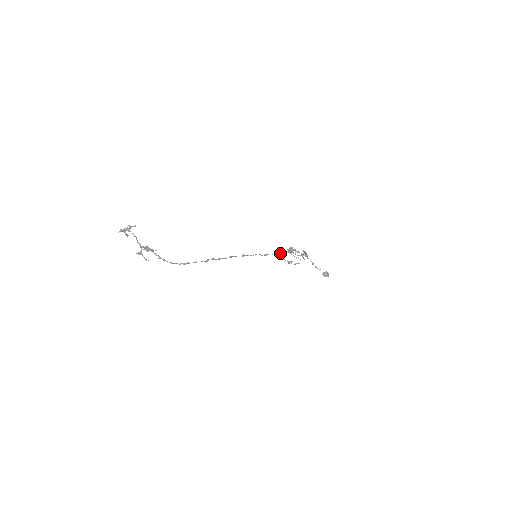
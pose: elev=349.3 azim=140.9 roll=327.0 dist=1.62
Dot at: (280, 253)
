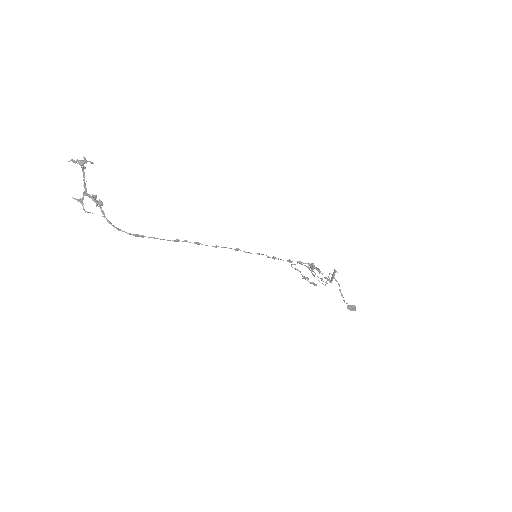
Dot at: occluded
